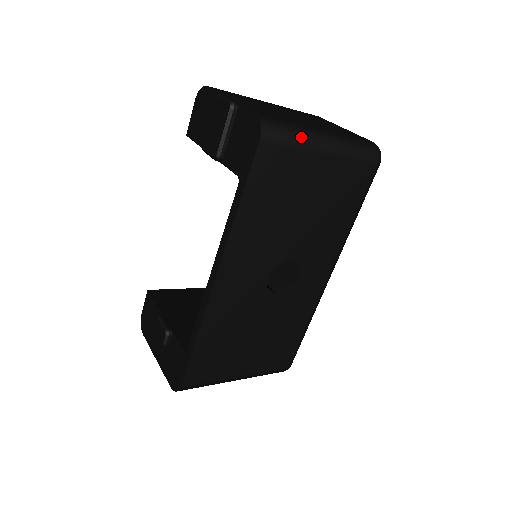
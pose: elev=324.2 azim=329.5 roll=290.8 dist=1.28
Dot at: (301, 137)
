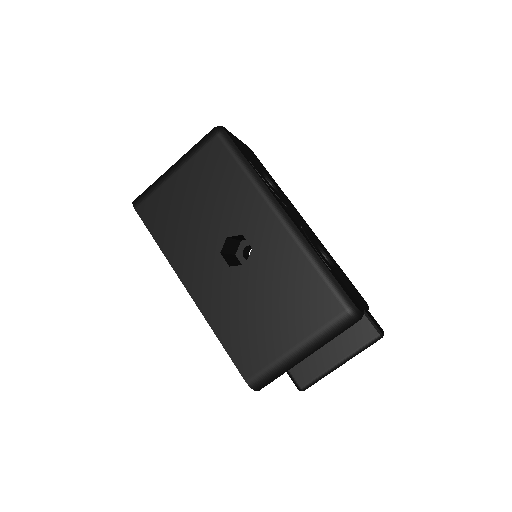
Dot at: (155, 183)
